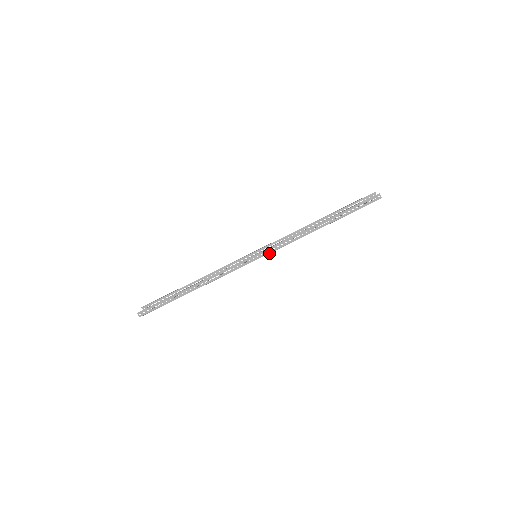
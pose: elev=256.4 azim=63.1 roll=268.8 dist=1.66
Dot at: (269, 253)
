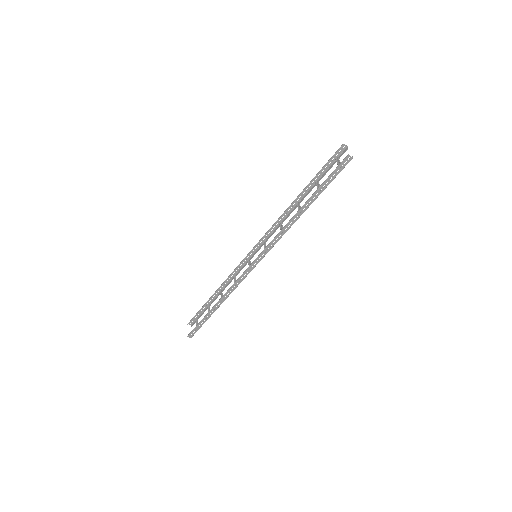
Dot at: occluded
